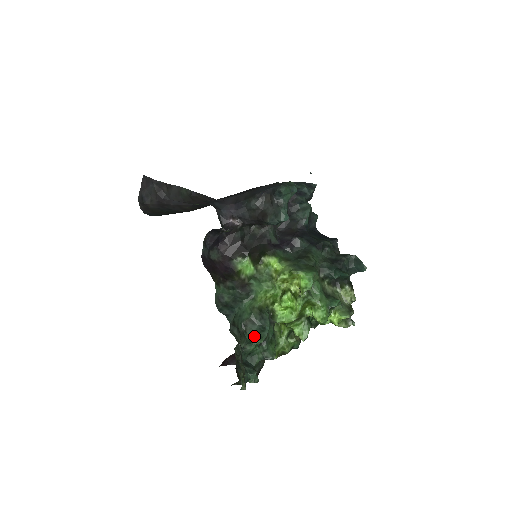
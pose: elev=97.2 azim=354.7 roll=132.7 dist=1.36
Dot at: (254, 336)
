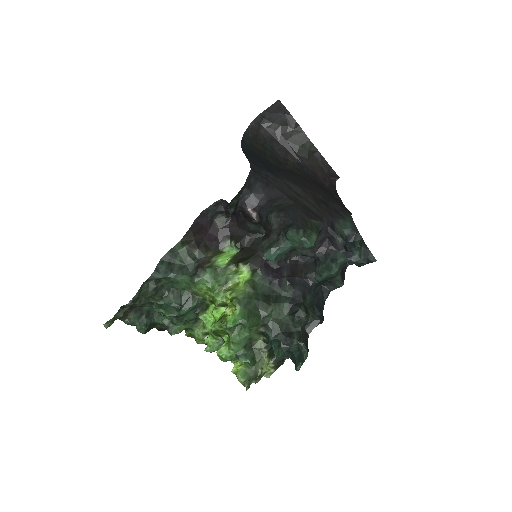
Dot at: (168, 305)
